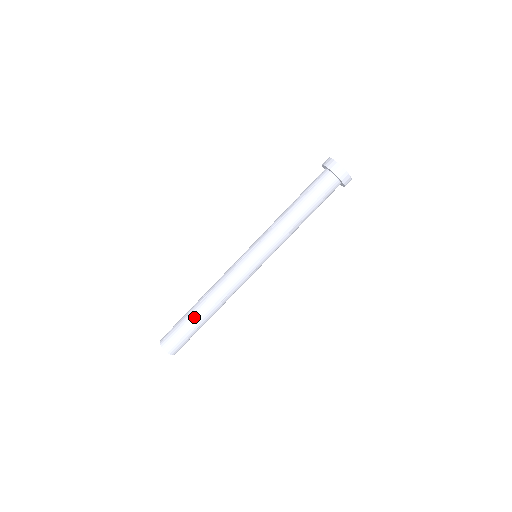
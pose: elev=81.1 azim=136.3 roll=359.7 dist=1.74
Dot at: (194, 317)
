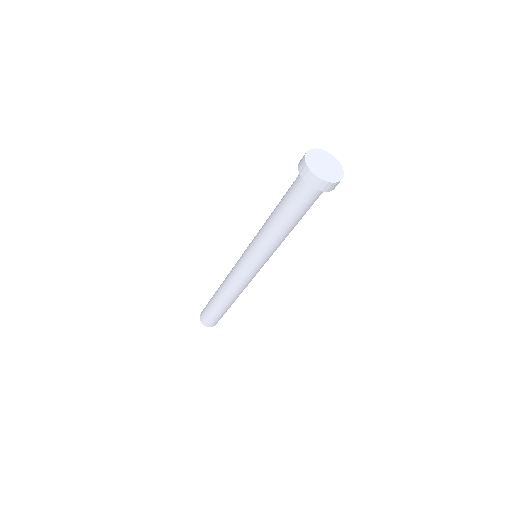
Dot at: (226, 309)
